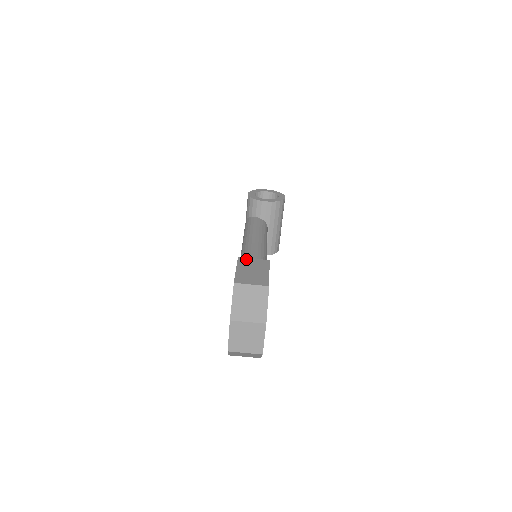
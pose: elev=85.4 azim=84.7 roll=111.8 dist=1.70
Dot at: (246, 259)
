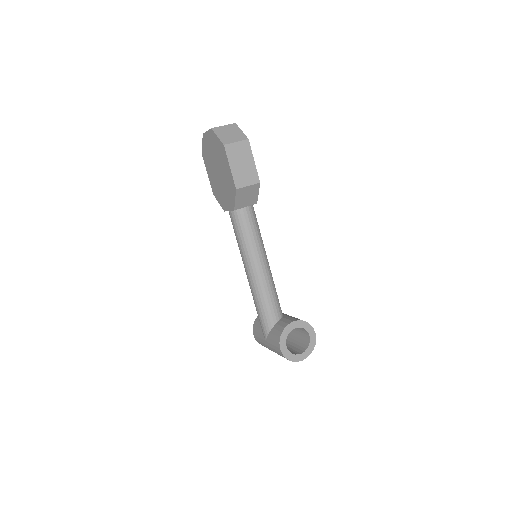
Dot at: occluded
